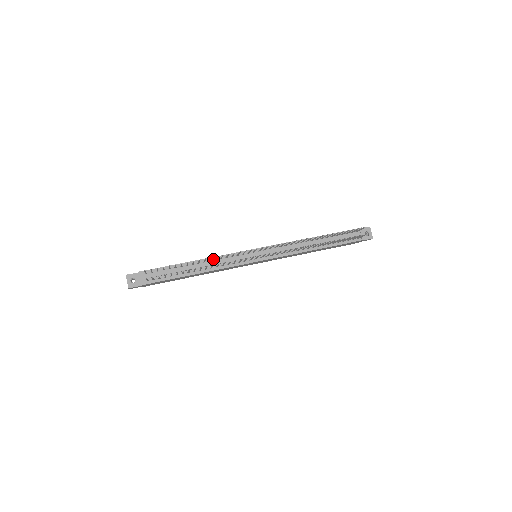
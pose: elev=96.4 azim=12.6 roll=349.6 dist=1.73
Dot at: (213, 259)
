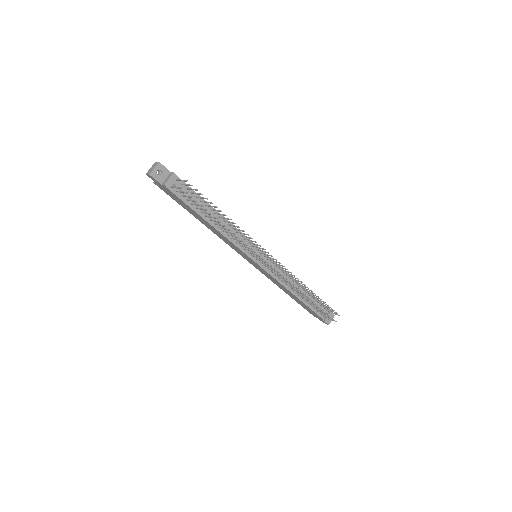
Dot at: (231, 226)
